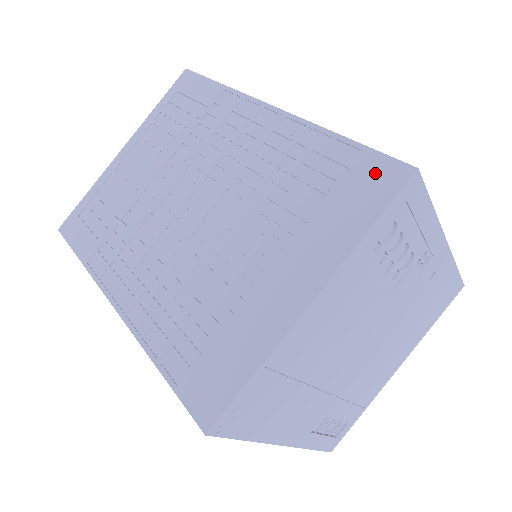
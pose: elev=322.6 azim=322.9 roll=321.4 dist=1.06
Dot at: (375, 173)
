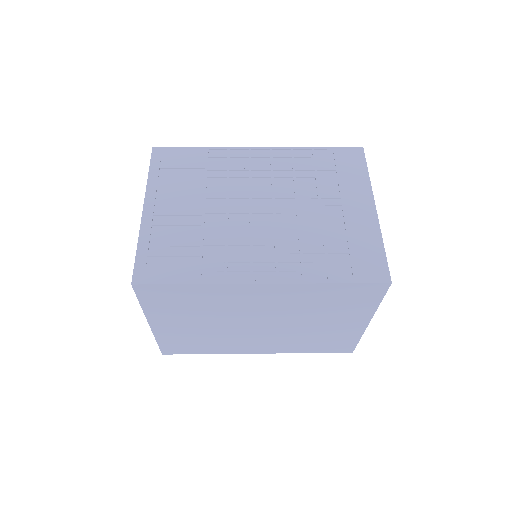
Dot at: (348, 155)
